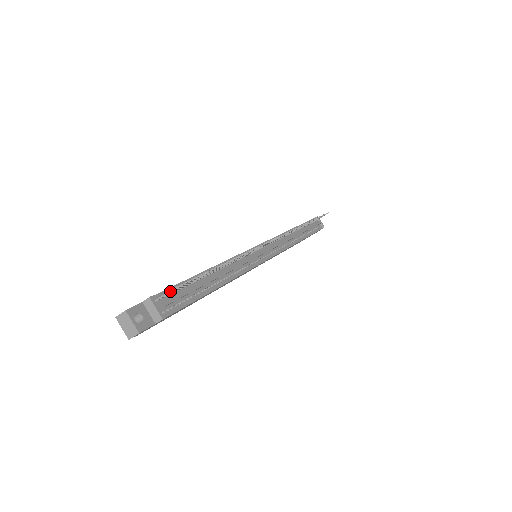
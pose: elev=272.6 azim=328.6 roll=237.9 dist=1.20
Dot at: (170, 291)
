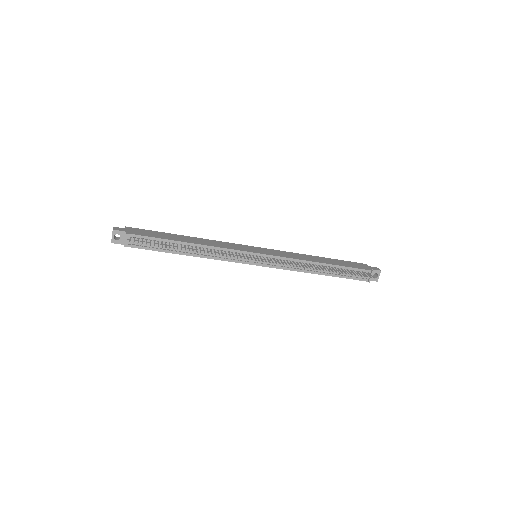
Dot at: (129, 241)
